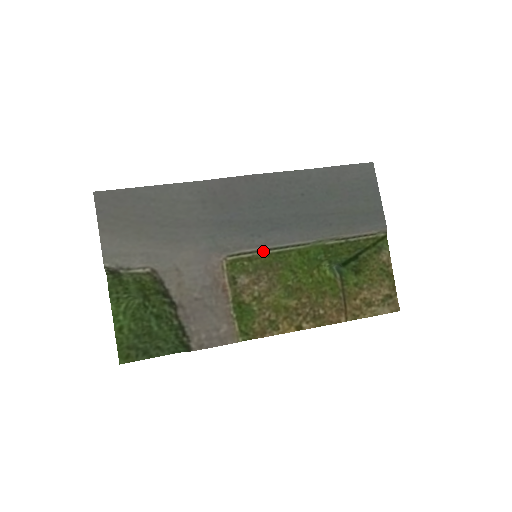
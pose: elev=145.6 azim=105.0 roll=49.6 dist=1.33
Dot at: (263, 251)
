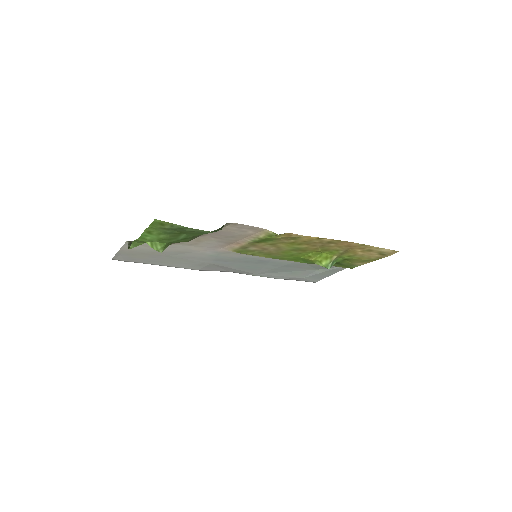
Dot at: occluded
